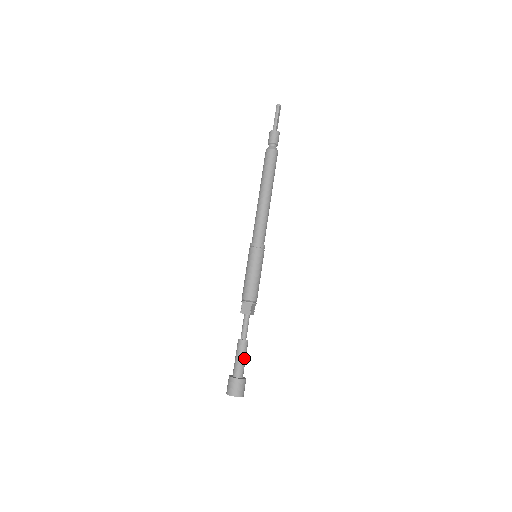
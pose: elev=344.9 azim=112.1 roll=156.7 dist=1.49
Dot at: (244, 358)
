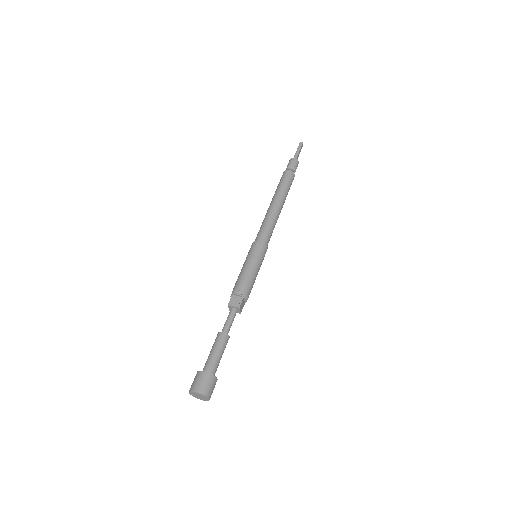
Dot at: (221, 354)
